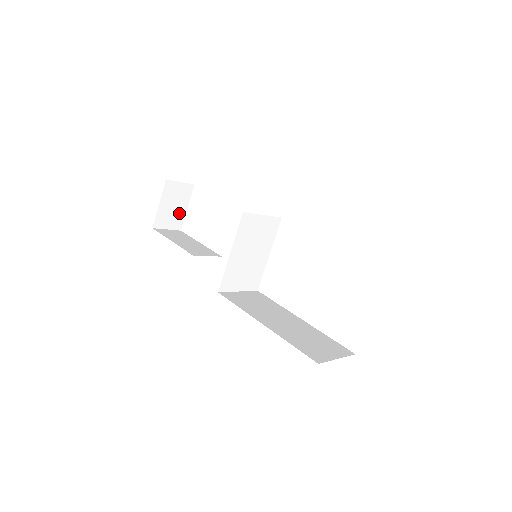
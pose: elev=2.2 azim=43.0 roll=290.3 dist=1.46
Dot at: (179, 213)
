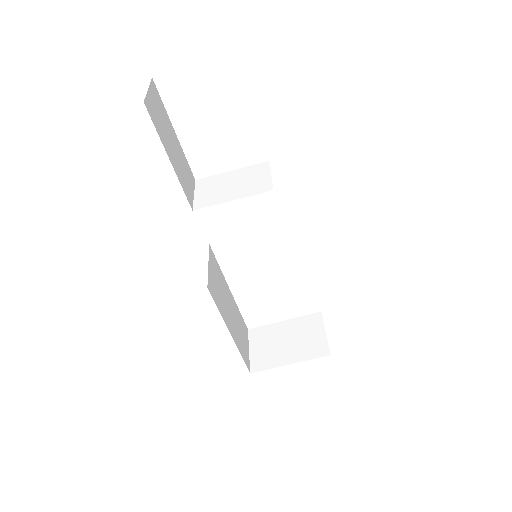
Dot at: occluded
